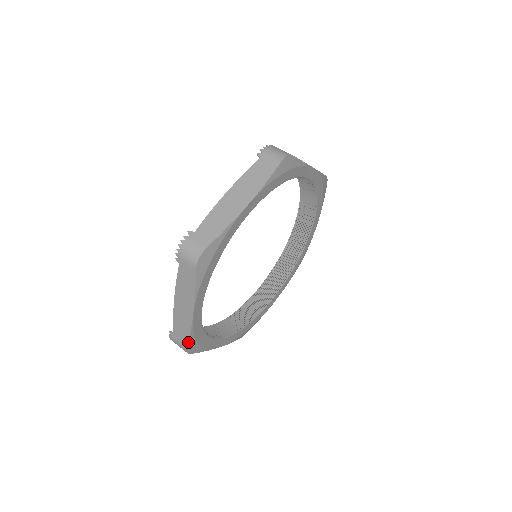
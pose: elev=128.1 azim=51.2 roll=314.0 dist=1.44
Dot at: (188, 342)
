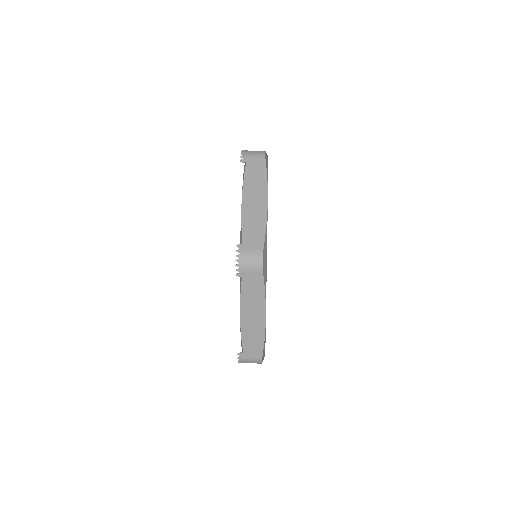
Dot at: (263, 350)
